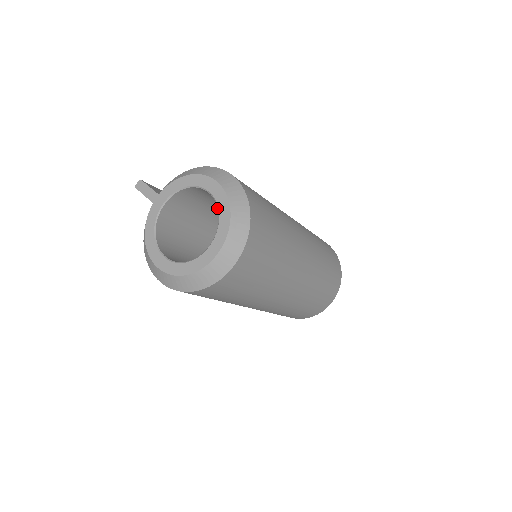
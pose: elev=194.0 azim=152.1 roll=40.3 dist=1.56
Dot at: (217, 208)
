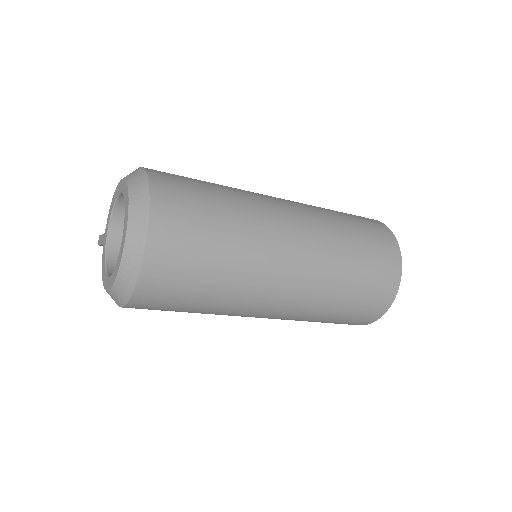
Dot at: occluded
